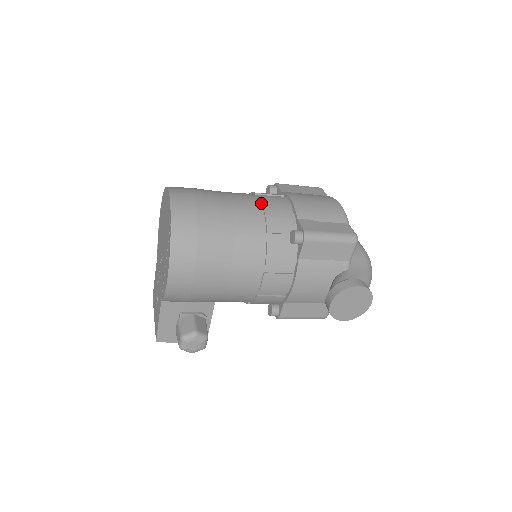
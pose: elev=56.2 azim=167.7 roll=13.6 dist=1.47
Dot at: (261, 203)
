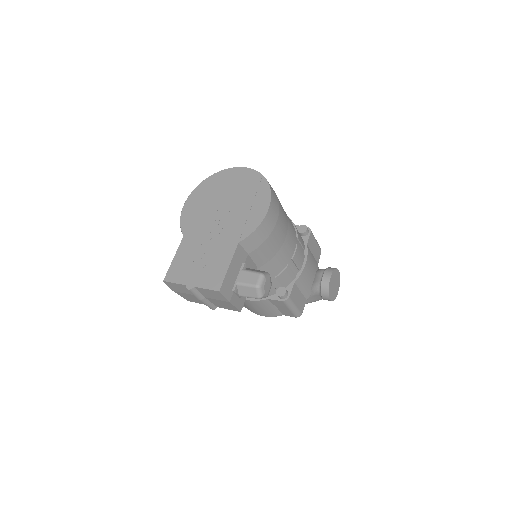
Dot at: occluded
